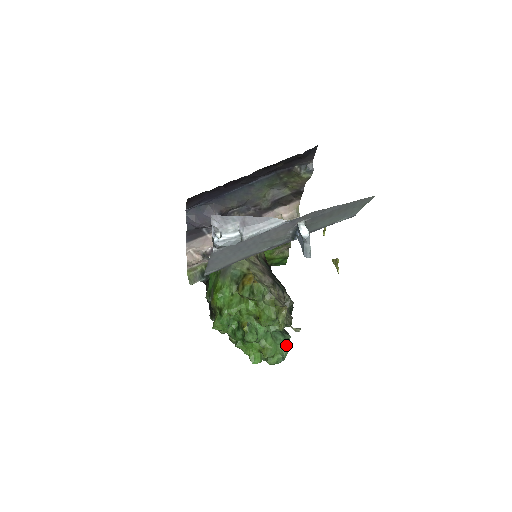
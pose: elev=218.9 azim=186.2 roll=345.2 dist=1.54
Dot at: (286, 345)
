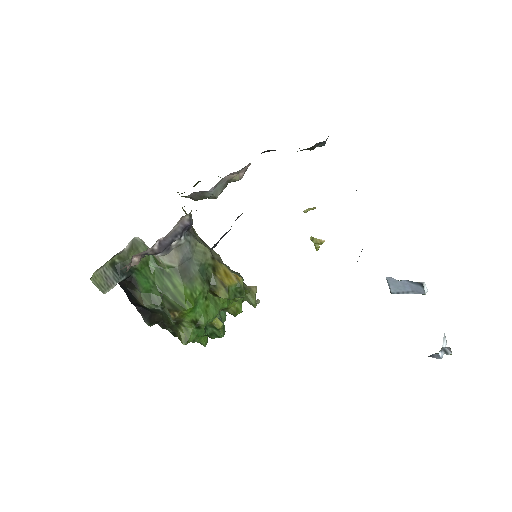
Dot at: (225, 311)
